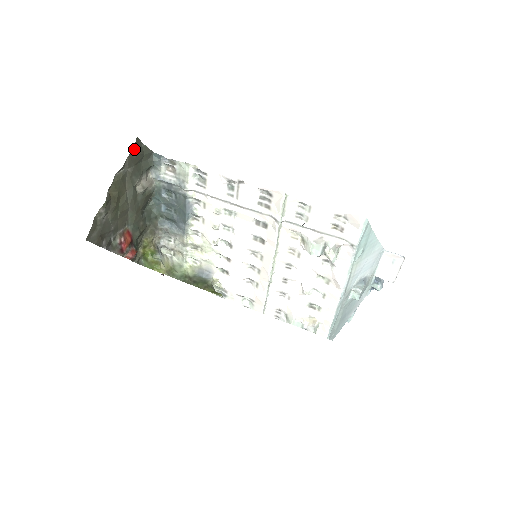
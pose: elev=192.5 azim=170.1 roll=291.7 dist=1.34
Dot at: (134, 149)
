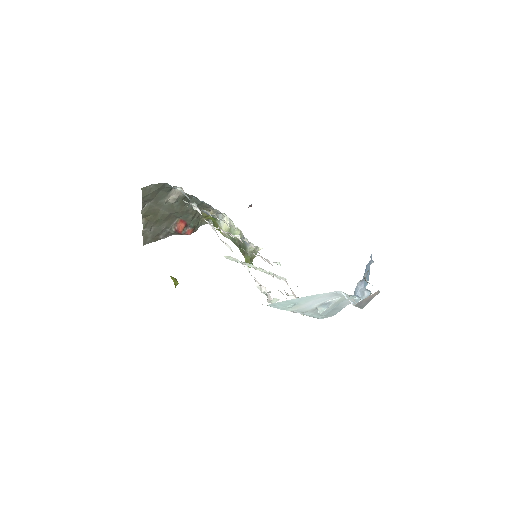
Dot at: (144, 196)
